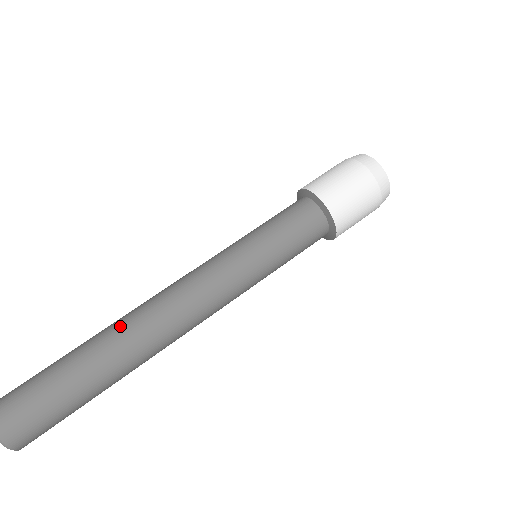
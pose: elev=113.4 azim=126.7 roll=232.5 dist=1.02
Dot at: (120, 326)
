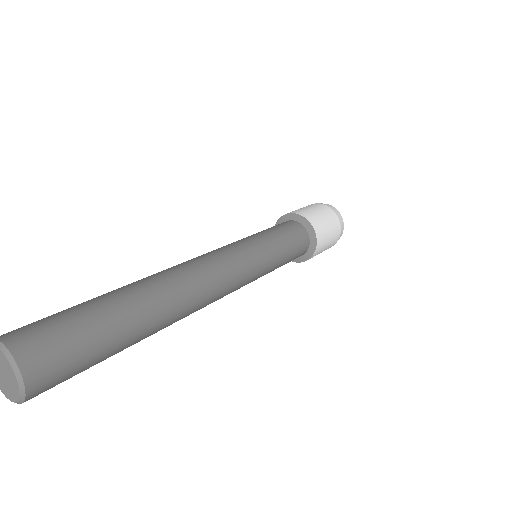
Dot at: occluded
